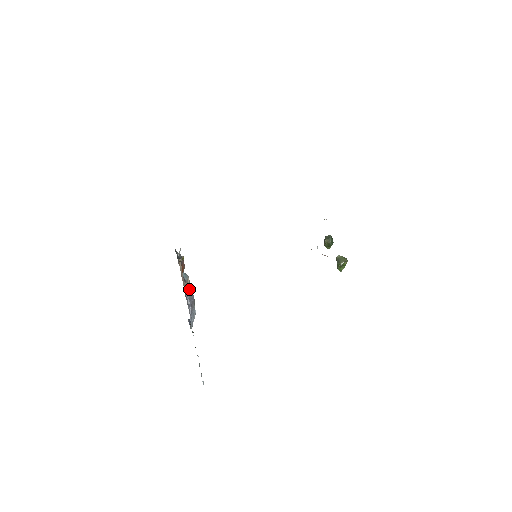
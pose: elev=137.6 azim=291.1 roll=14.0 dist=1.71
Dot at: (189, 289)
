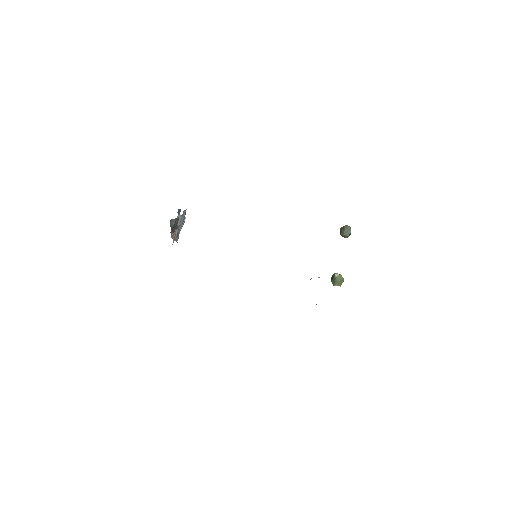
Dot at: (181, 222)
